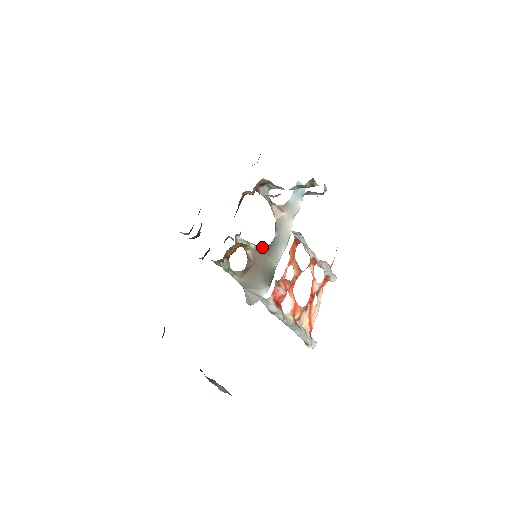
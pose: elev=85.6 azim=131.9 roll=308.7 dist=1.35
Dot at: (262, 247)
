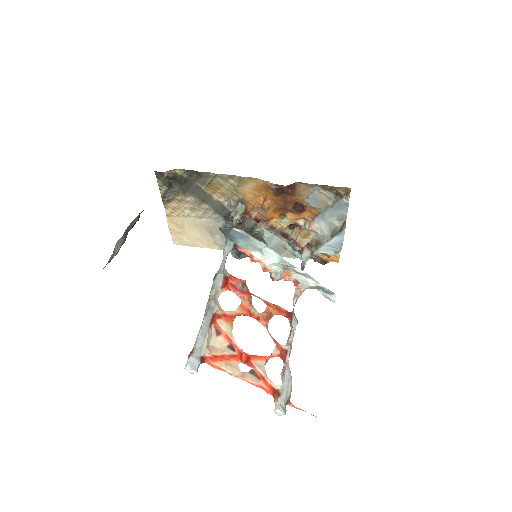
Dot at: occluded
